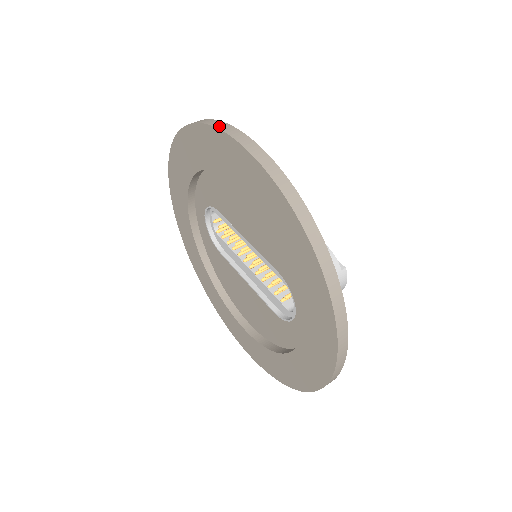
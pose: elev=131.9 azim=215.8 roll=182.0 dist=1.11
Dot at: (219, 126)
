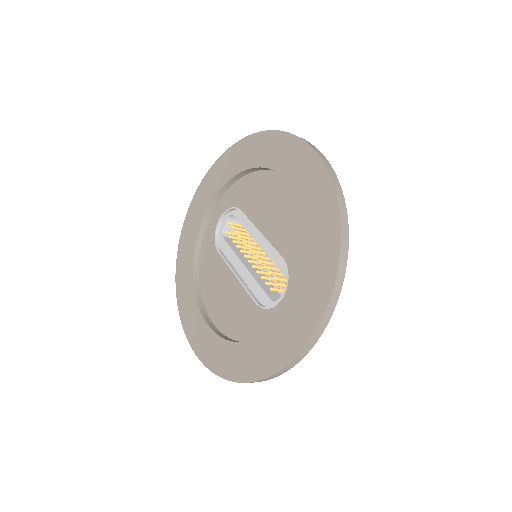
Dot at: occluded
